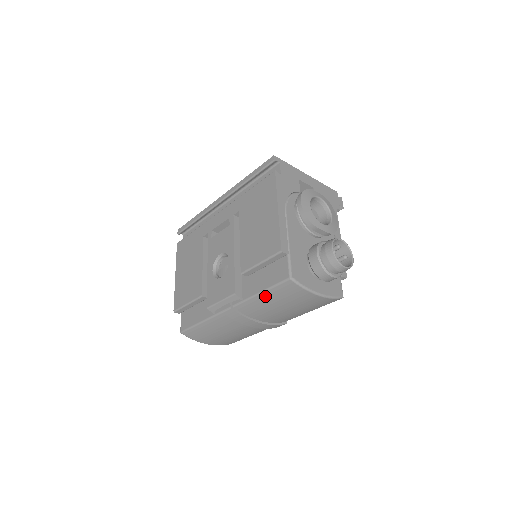
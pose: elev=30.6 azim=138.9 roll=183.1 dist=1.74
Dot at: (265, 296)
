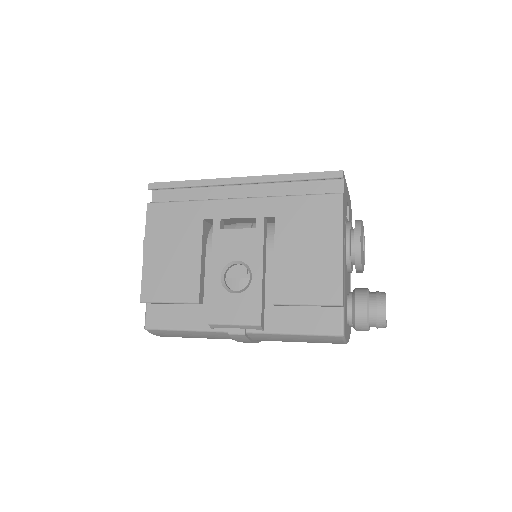
Dot at: (296, 337)
